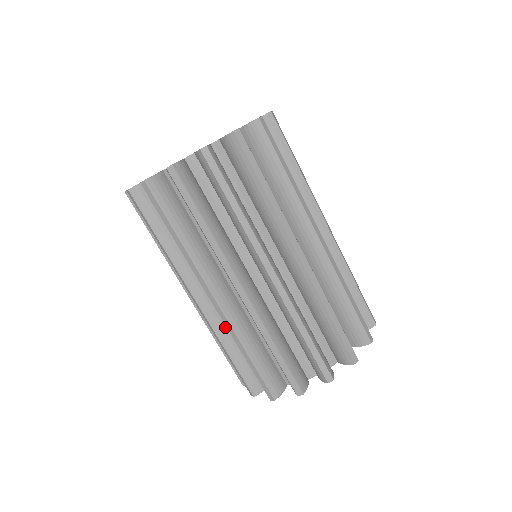
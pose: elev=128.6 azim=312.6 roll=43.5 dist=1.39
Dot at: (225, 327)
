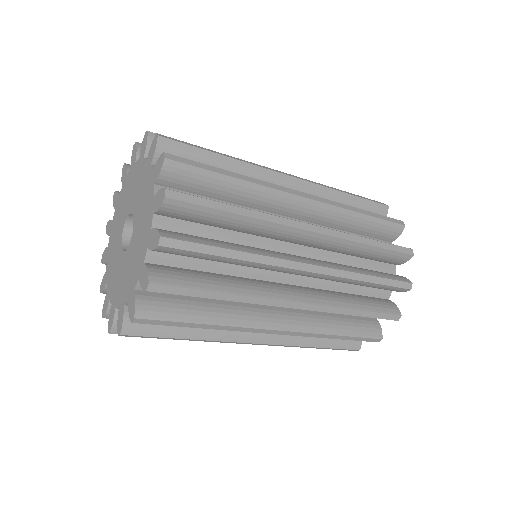
Dot at: occluded
